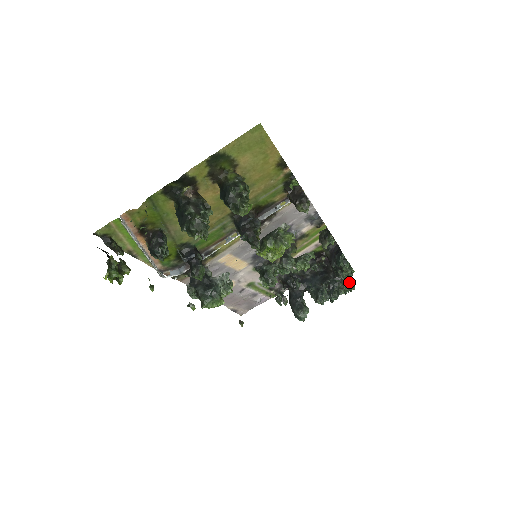
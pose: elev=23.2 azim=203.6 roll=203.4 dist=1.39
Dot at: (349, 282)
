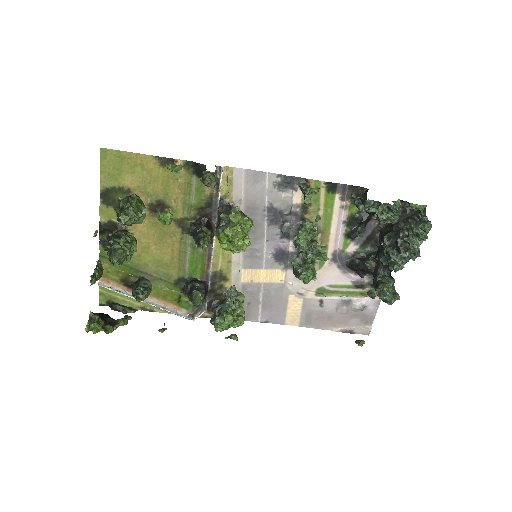
Dot at: (417, 222)
